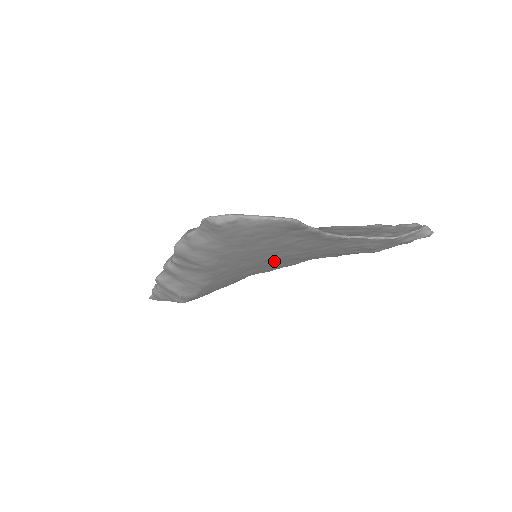
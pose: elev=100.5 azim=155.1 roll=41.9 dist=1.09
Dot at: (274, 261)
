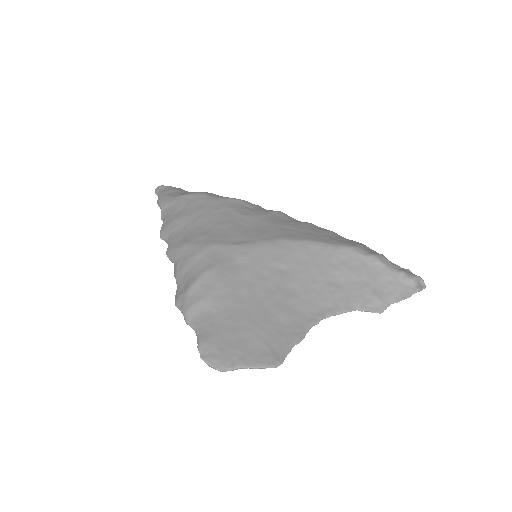
Dot at: occluded
